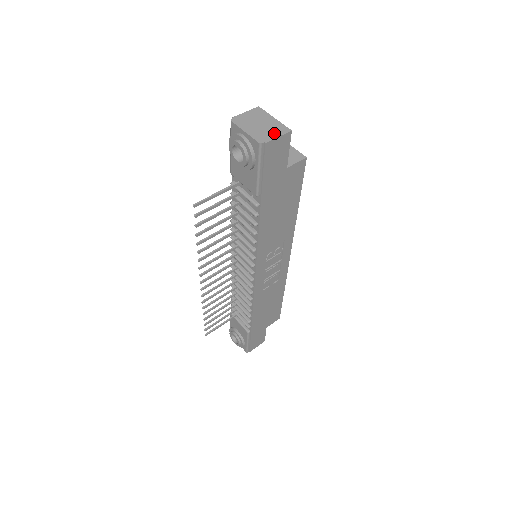
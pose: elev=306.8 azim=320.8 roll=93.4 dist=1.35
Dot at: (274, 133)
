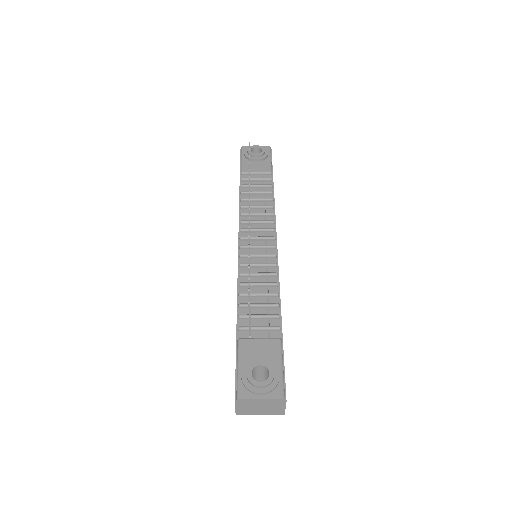
Dot at: occluded
